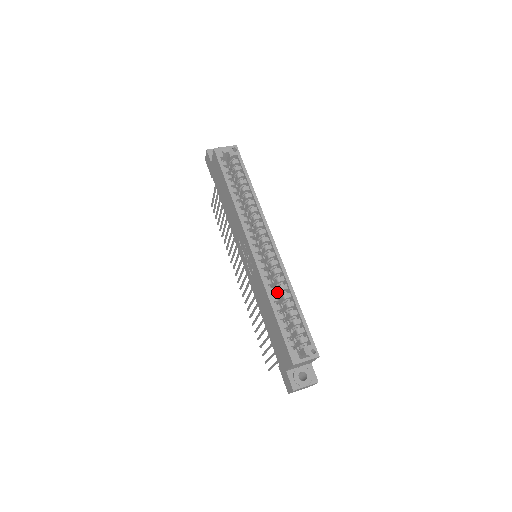
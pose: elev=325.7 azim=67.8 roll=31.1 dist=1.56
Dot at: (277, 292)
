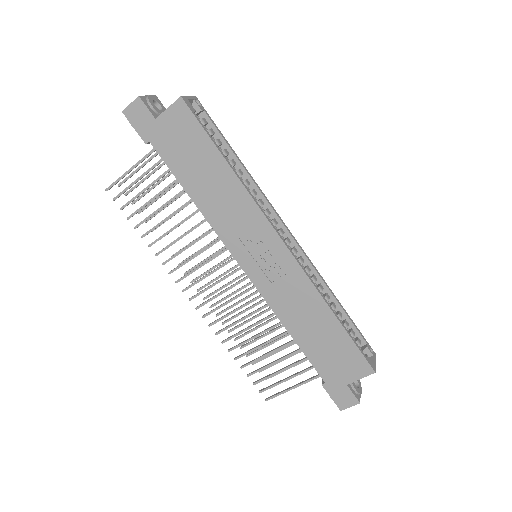
Dot at: occluded
